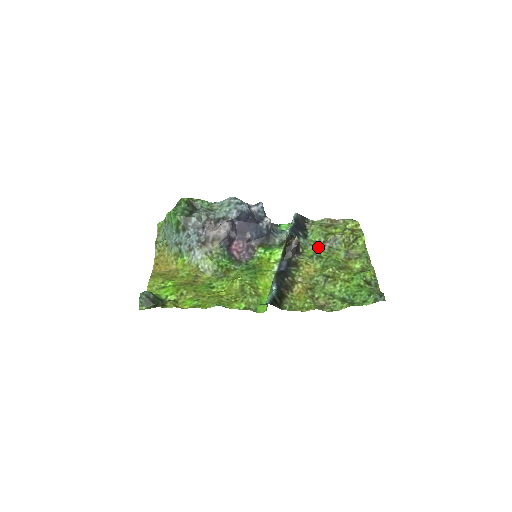
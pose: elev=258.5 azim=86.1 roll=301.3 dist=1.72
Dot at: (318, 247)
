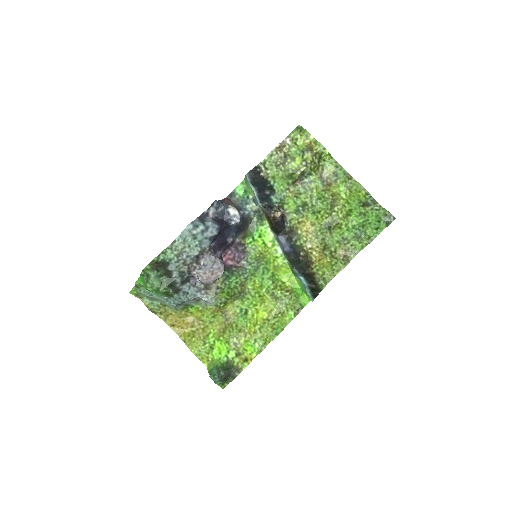
Dot at: (293, 193)
